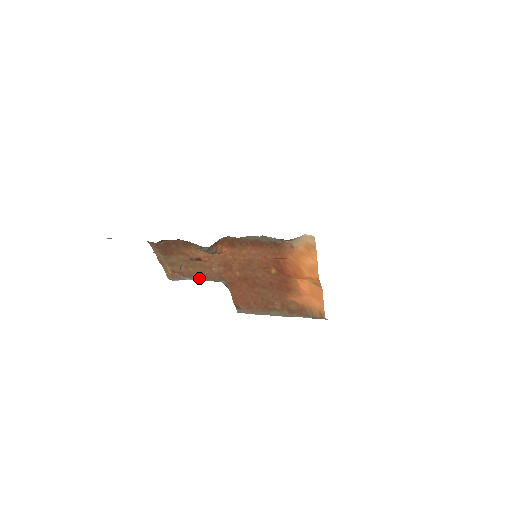
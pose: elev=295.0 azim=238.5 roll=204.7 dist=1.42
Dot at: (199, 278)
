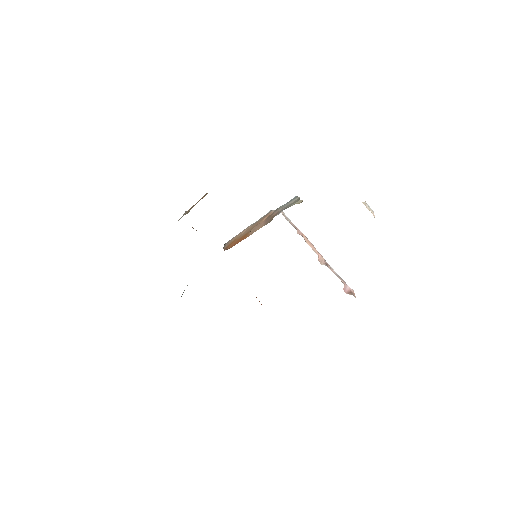
Dot at: occluded
